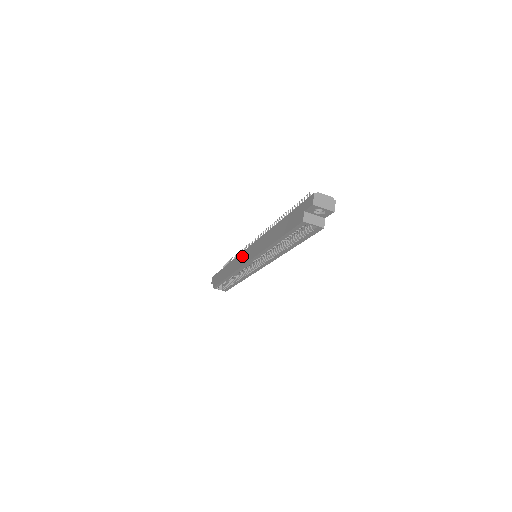
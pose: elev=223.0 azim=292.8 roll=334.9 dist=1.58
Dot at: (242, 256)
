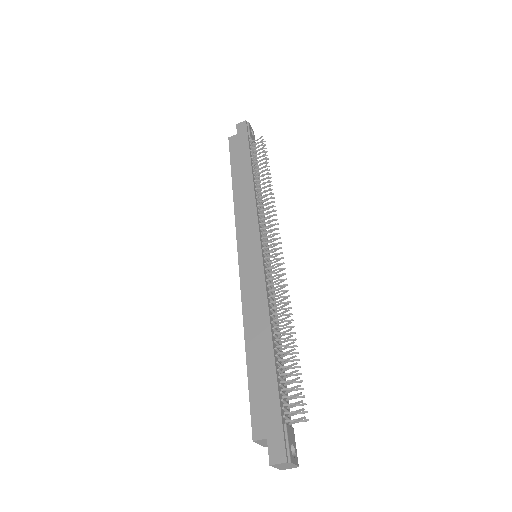
Dot at: (251, 229)
